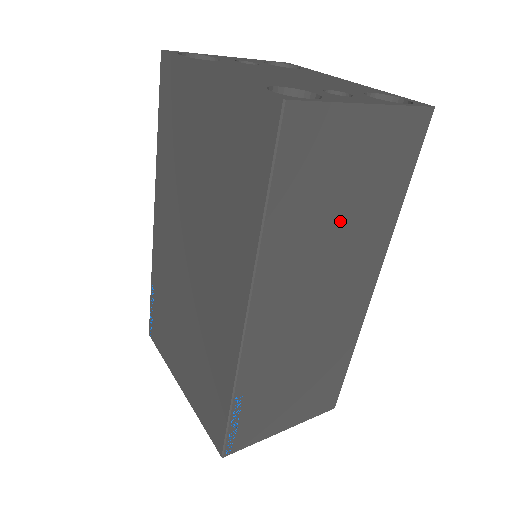
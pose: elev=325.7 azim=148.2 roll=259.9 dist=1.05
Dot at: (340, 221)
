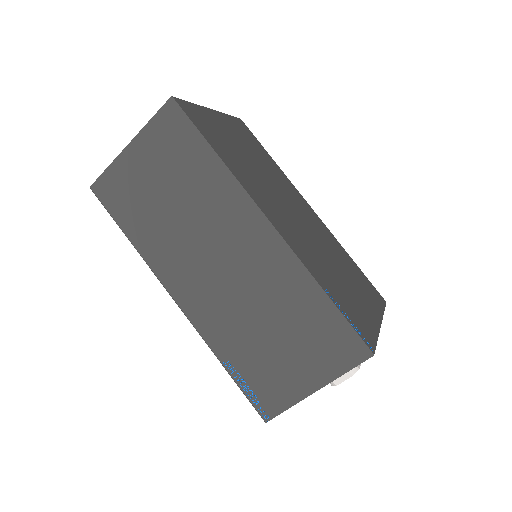
Dot at: (178, 207)
